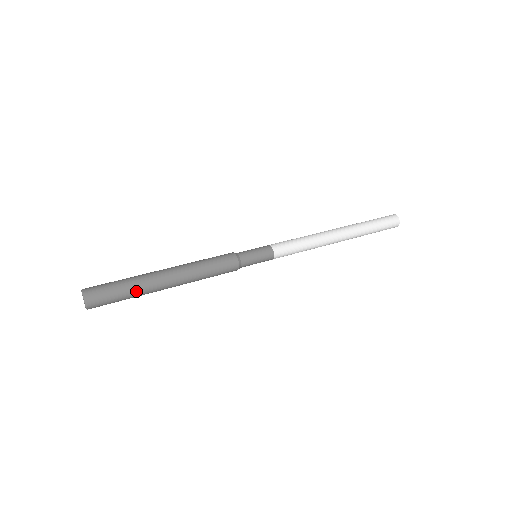
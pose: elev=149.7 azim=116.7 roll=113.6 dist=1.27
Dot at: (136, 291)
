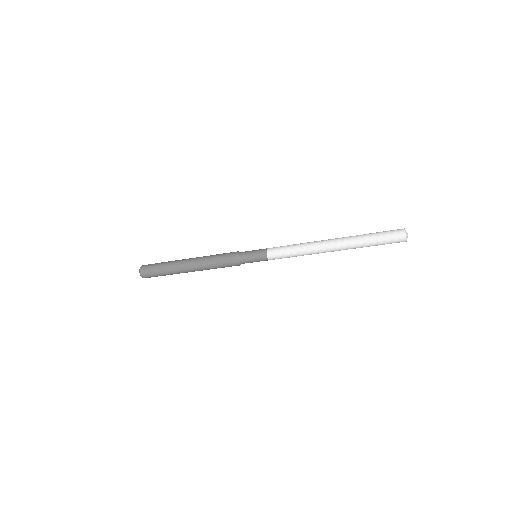
Dot at: (167, 266)
